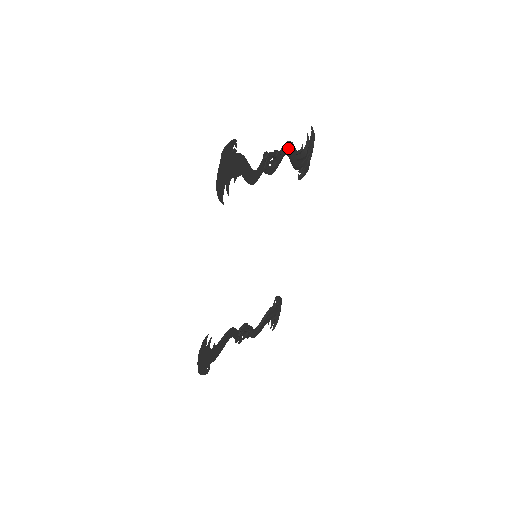
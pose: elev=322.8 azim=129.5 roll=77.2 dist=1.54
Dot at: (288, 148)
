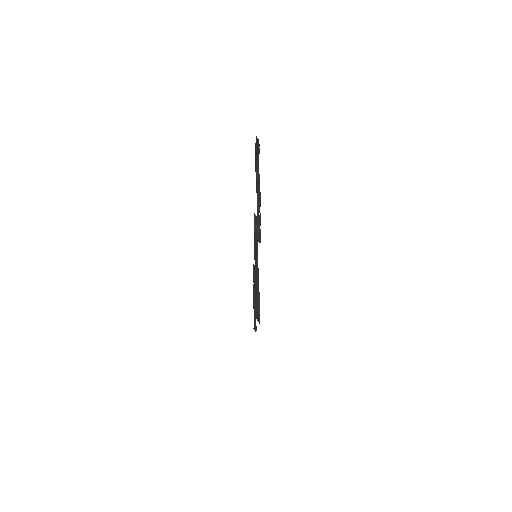
Dot at: (260, 198)
